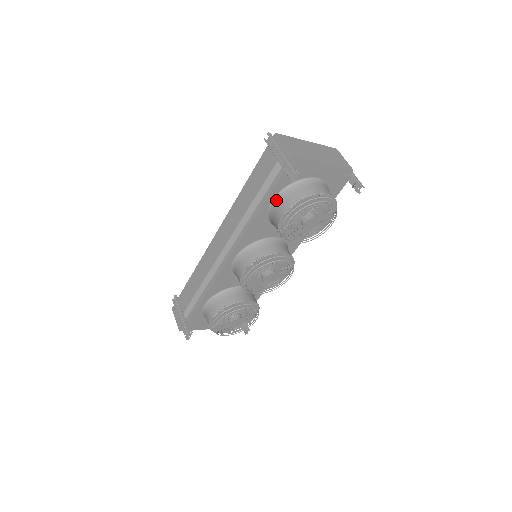
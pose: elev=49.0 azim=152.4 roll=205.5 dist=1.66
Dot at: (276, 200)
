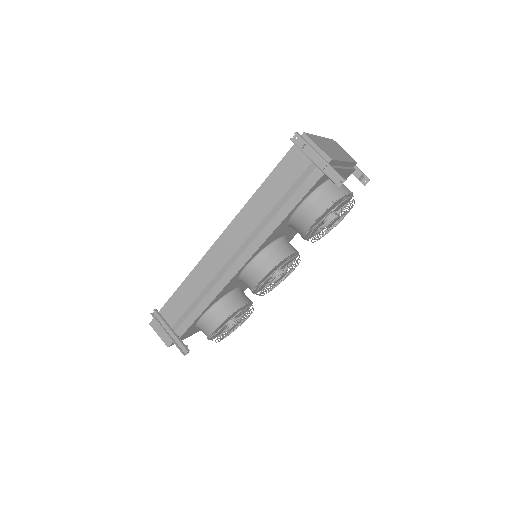
Dot at: (305, 203)
